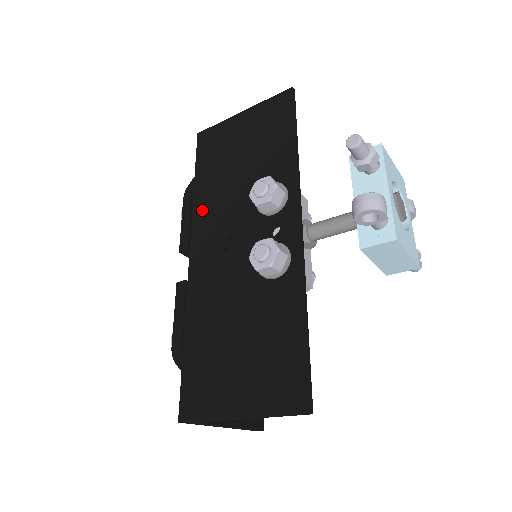
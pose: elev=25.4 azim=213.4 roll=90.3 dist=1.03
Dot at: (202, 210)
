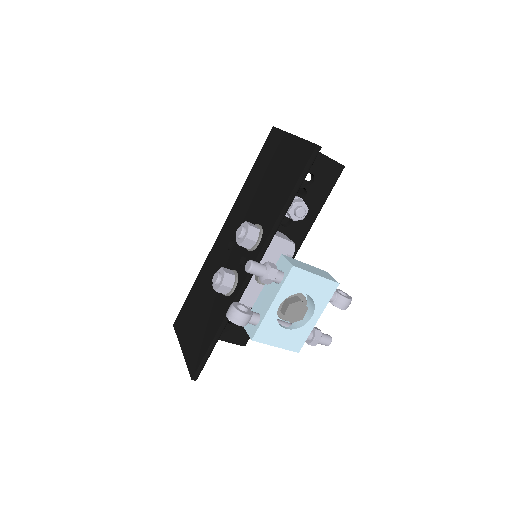
Dot at: (239, 203)
